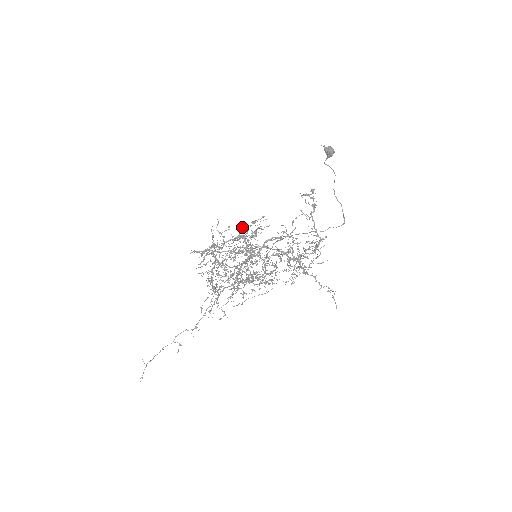
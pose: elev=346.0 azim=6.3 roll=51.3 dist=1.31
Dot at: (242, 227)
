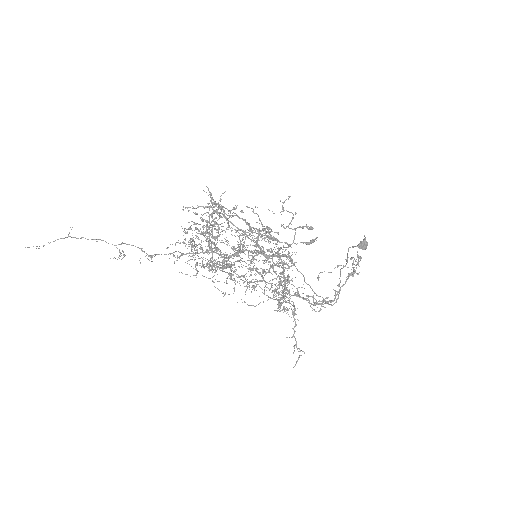
Dot at: occluded
